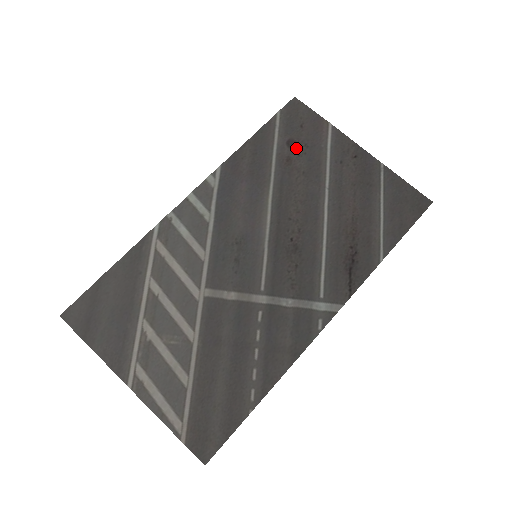
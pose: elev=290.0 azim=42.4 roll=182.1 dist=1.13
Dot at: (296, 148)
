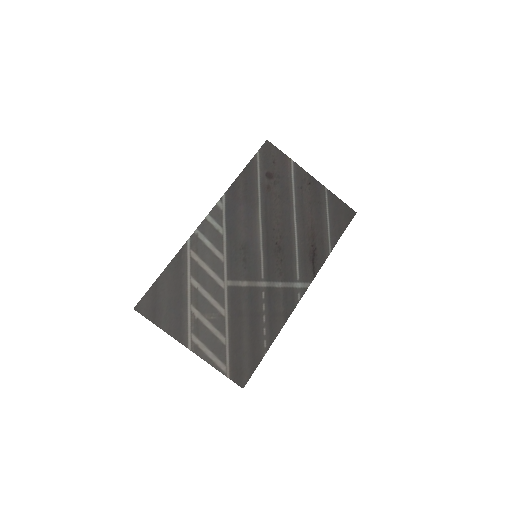
Dot at: (272, 179)
